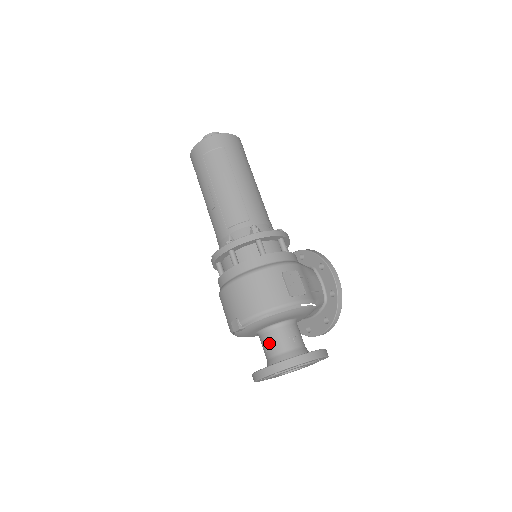
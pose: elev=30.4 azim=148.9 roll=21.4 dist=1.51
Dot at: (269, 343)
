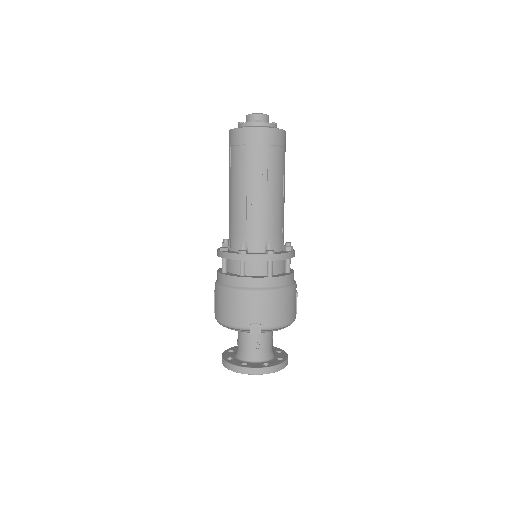
Dot at: (260, 343)
